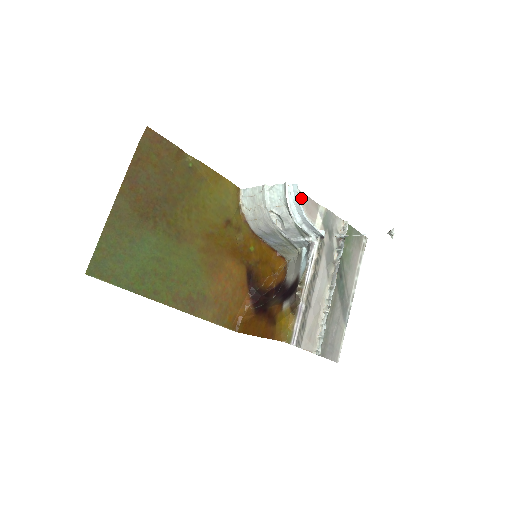
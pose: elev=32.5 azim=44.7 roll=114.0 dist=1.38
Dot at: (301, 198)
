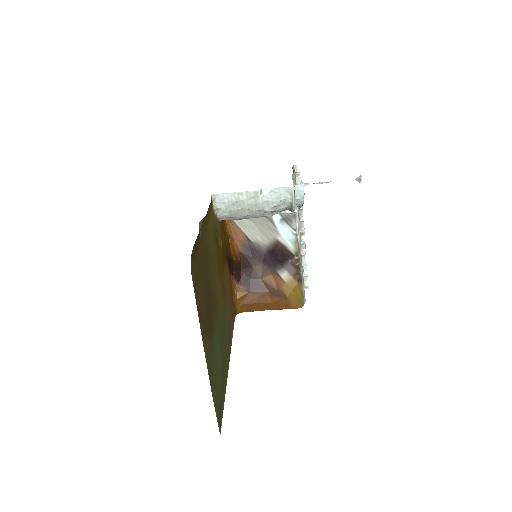
Dot at: occluded
